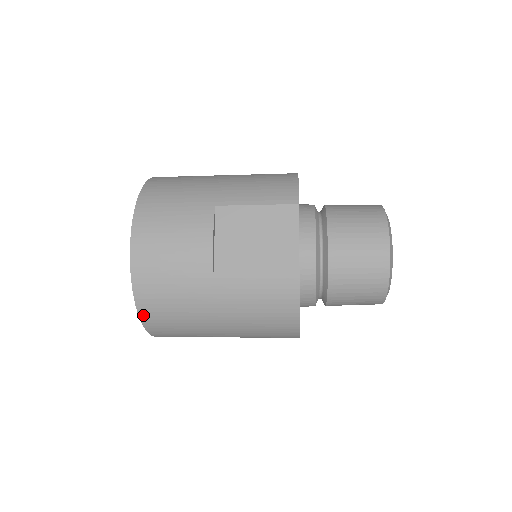
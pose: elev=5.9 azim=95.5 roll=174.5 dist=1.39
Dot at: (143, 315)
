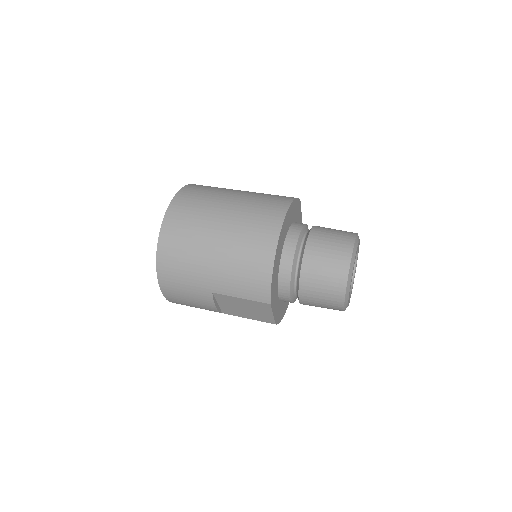
Dot at: occluded
